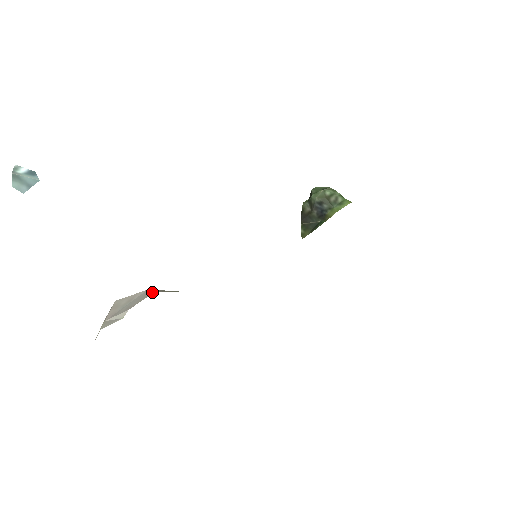
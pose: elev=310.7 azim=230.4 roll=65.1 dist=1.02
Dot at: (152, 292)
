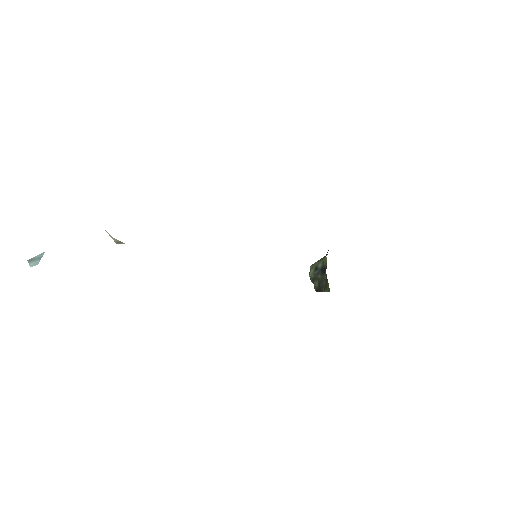
Dot at: occluded
